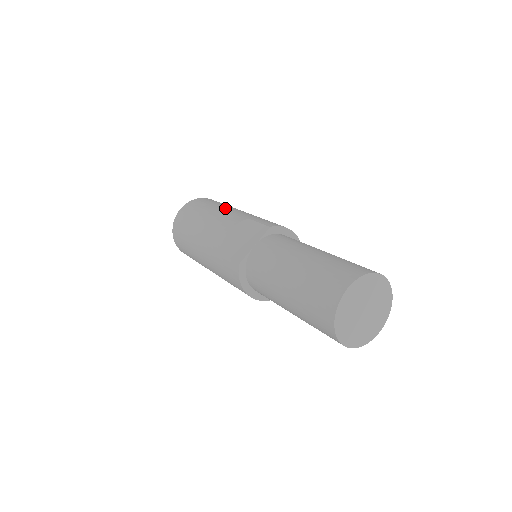
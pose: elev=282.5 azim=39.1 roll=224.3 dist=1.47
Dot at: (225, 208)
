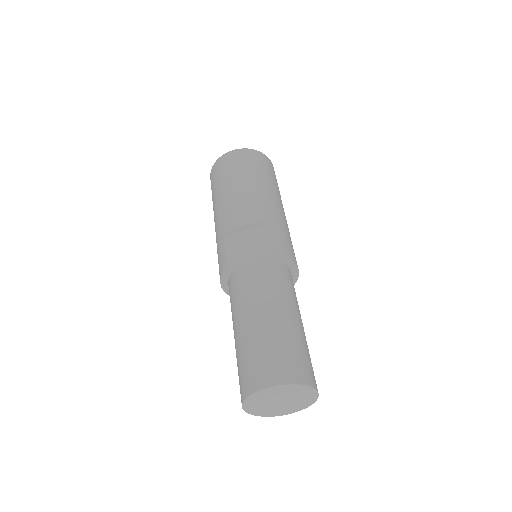
Dot at: (263, 188)
